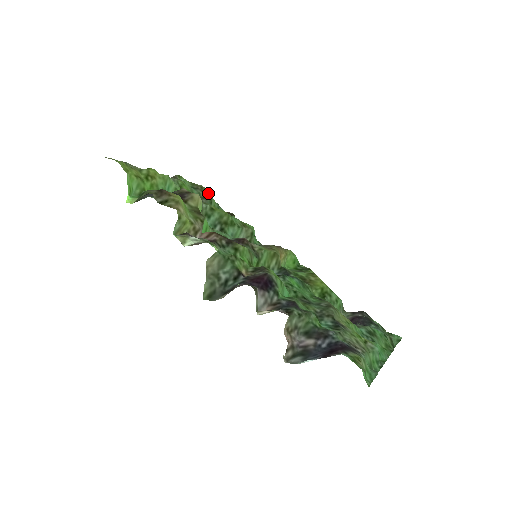
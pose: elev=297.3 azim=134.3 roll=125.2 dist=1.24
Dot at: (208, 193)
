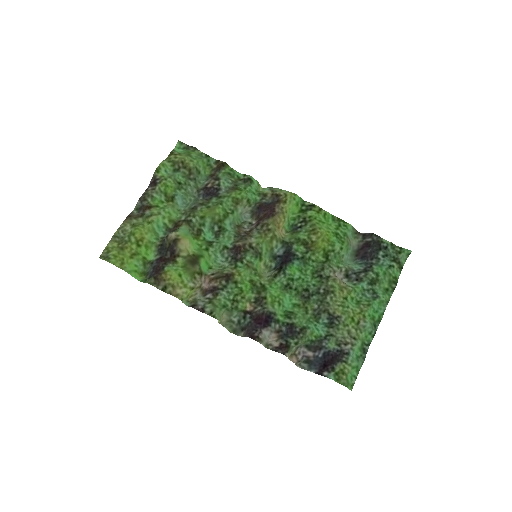
Dot at: (191, 165)
